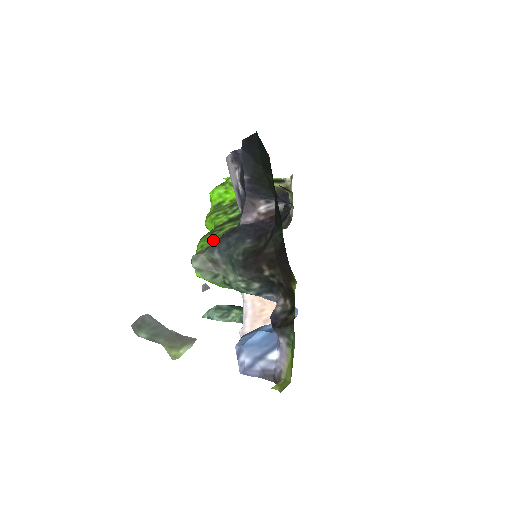
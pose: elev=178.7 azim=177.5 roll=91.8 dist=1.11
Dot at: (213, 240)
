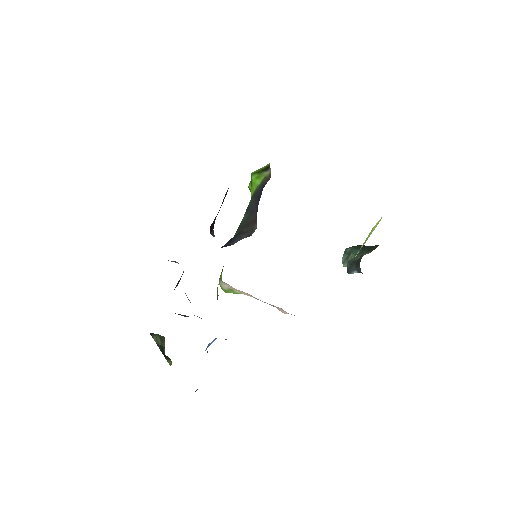
Dot at: occluded
